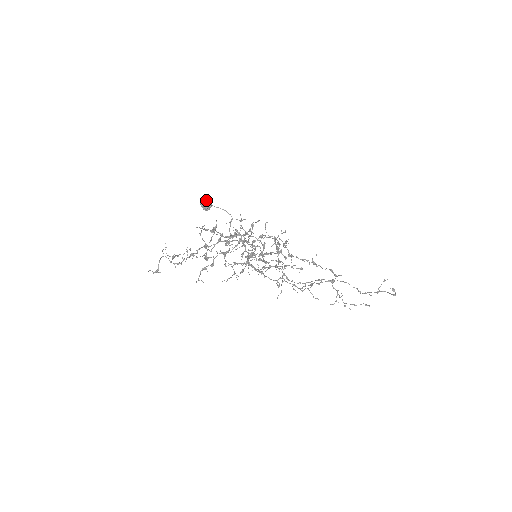
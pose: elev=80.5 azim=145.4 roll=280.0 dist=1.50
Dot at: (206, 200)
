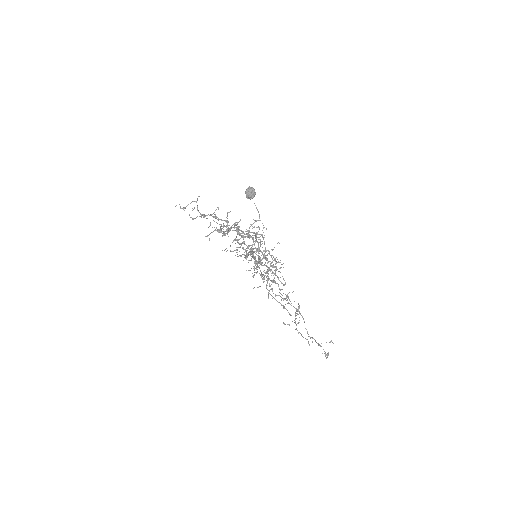
Dot at: (251, 192)
